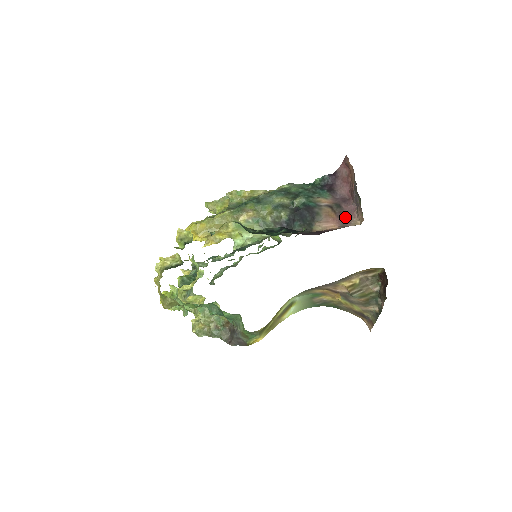
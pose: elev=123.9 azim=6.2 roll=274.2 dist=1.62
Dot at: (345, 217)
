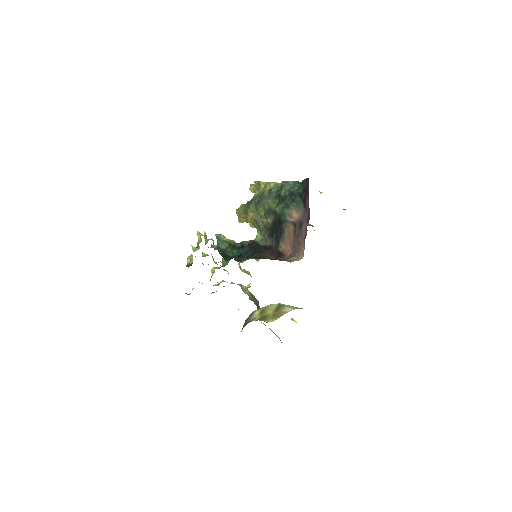
Dot at: (298, 243)
